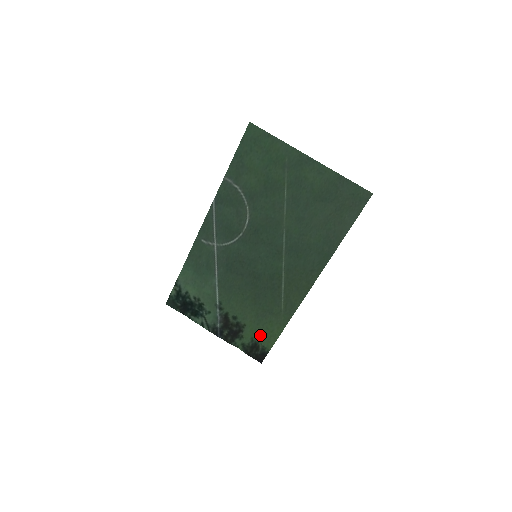
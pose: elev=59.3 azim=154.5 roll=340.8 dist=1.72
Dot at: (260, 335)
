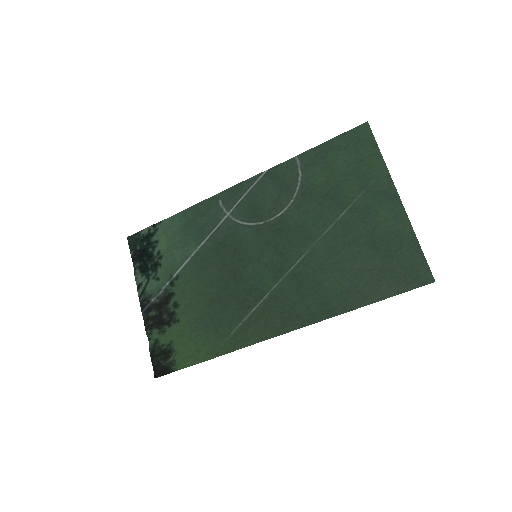
Dot at: (183, 345)
